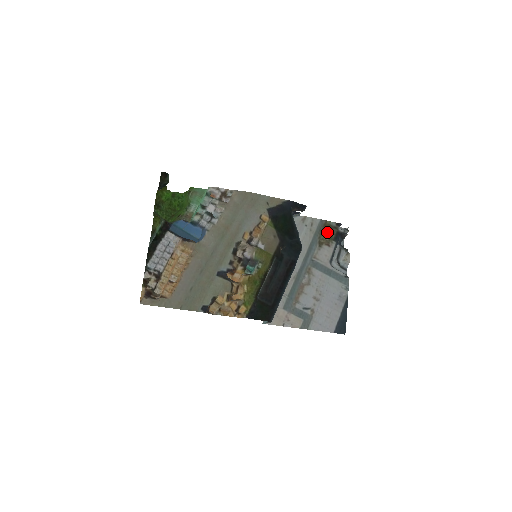
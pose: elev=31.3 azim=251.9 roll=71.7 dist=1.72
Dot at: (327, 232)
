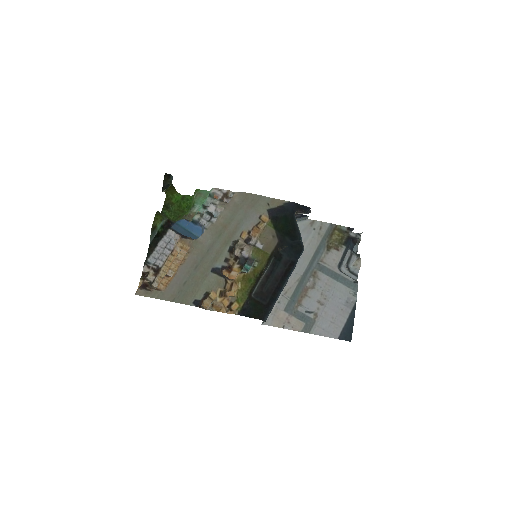
Dot at: (337, 236)
